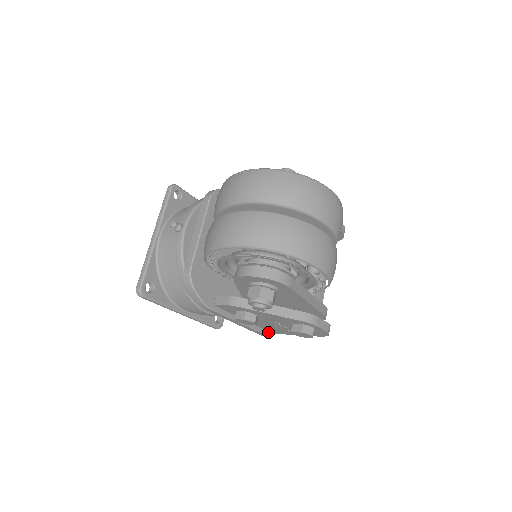
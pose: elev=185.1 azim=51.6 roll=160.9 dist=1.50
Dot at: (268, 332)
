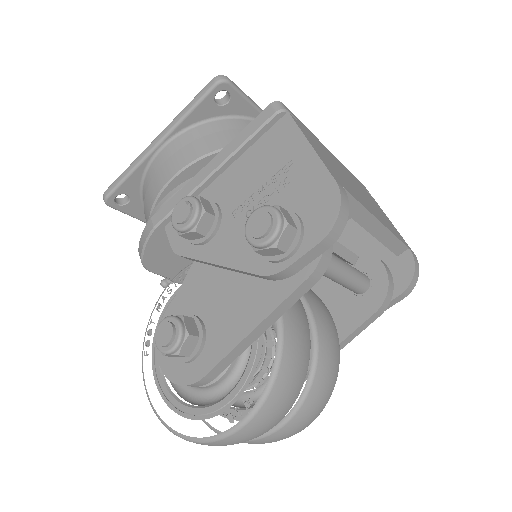
Dot at: occluded
